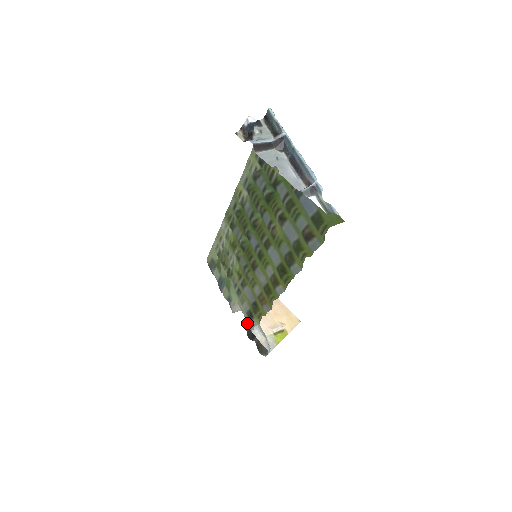
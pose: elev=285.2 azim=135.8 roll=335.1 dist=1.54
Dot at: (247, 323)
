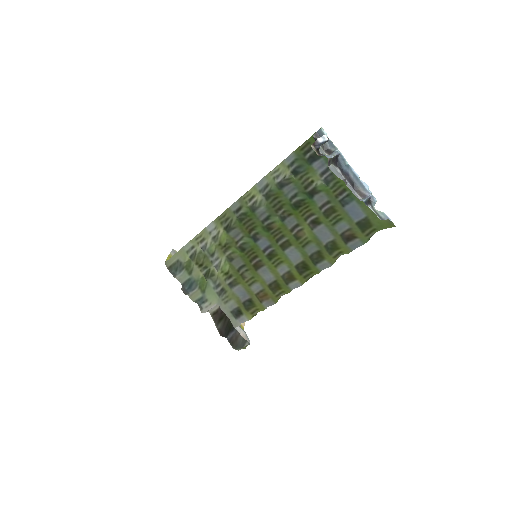
Dot at: (218, 322)
